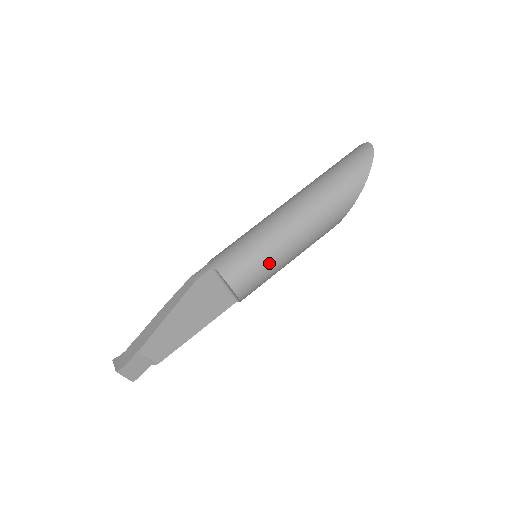
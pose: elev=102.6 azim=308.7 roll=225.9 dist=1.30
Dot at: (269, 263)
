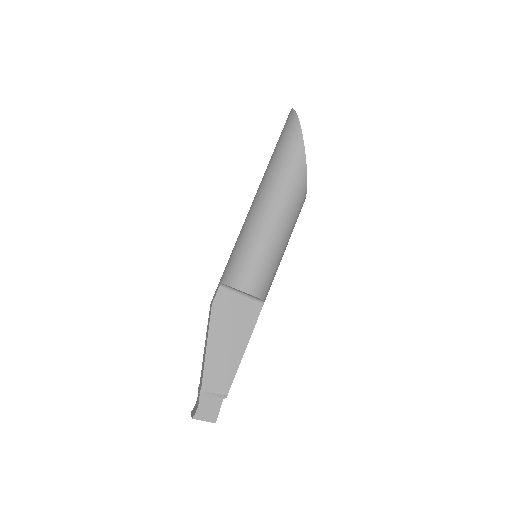
Dot at: (261, 251)
